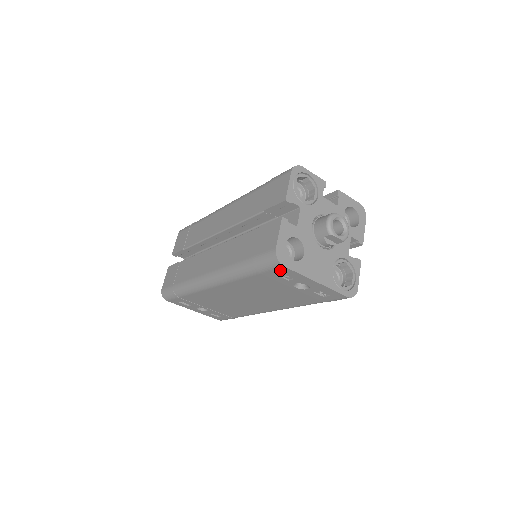
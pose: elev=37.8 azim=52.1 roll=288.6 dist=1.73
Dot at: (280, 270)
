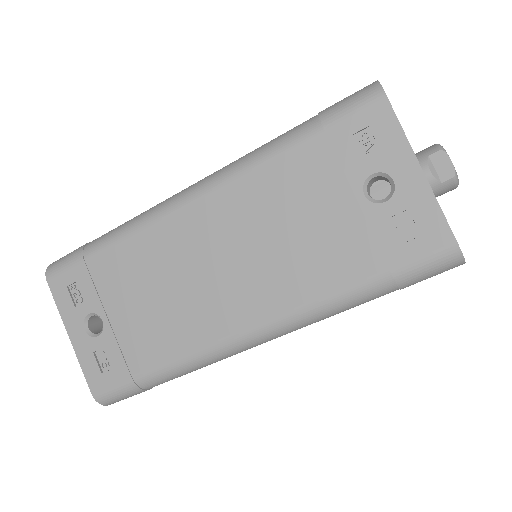
Dot at: (370, 112)
